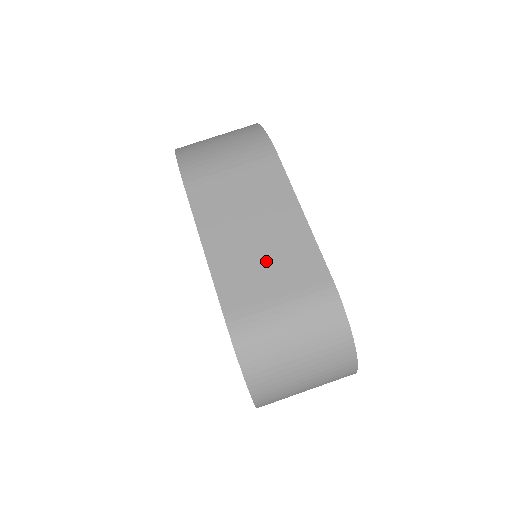
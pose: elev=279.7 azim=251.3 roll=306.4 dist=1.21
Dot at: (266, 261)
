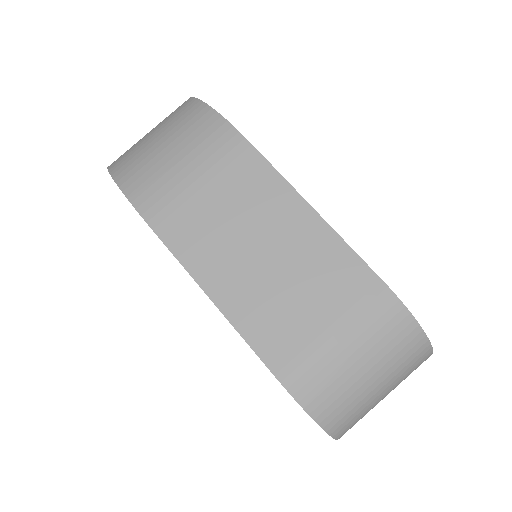
Dot at: (293, 287)
